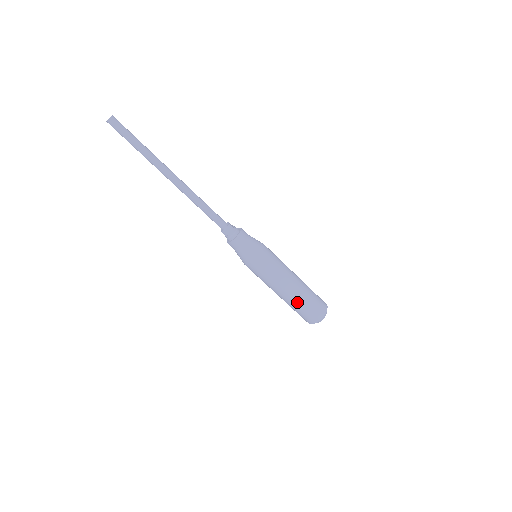
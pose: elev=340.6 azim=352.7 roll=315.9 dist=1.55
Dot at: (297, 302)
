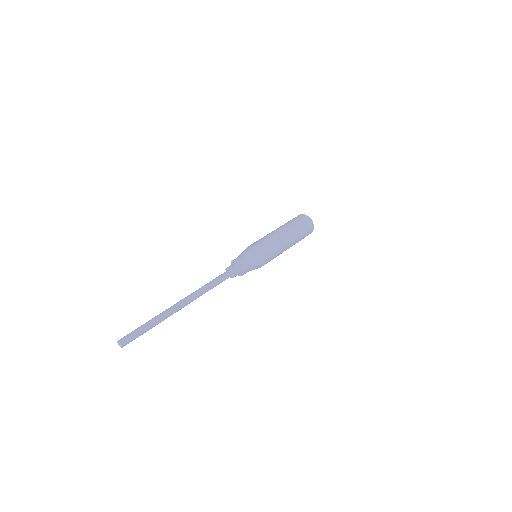
Dot at: (298, 239)
